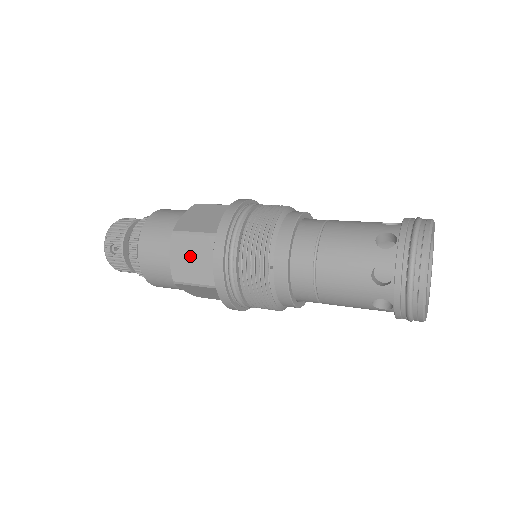
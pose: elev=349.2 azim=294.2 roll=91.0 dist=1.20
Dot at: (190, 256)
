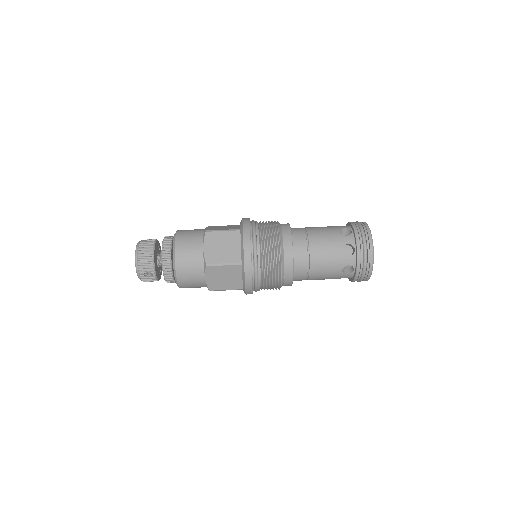
Dot at: (222, 277)
